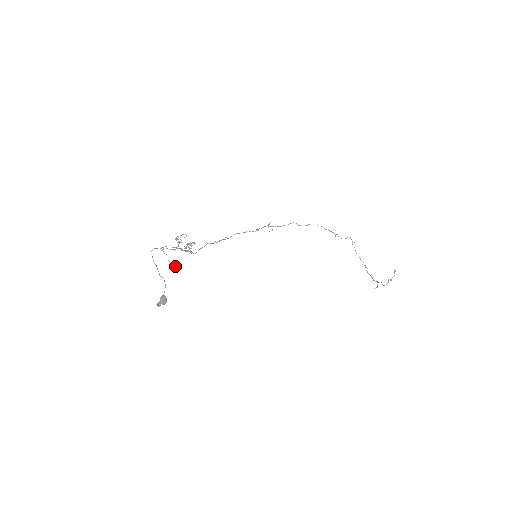
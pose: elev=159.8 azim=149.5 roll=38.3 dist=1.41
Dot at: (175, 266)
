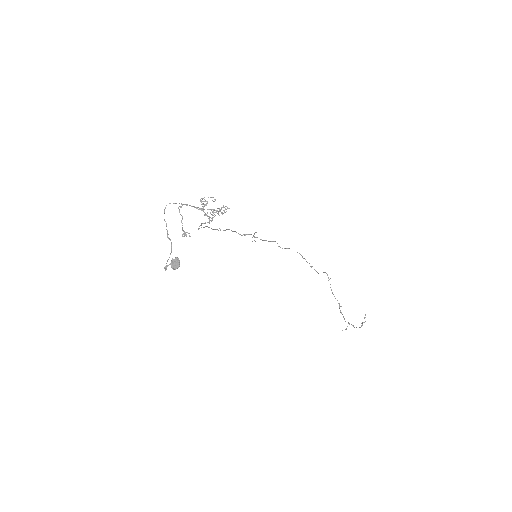
Dot at: (187, 232)
